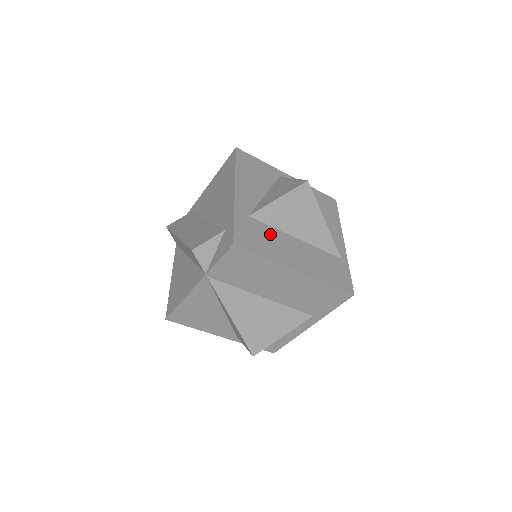
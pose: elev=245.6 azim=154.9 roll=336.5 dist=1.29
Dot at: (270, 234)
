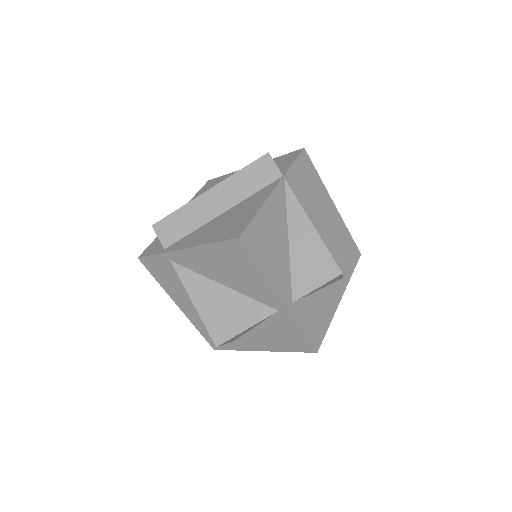
Dot at: occluded
